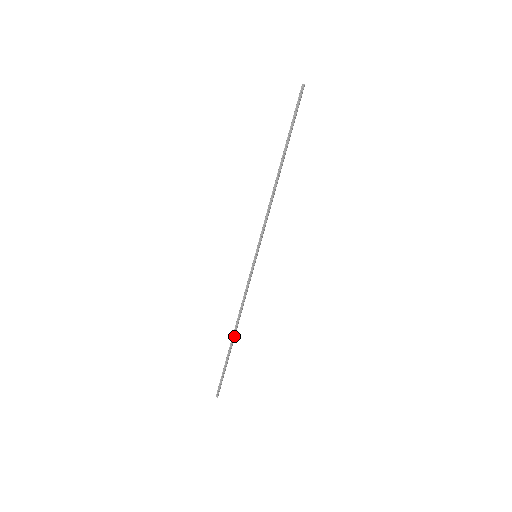
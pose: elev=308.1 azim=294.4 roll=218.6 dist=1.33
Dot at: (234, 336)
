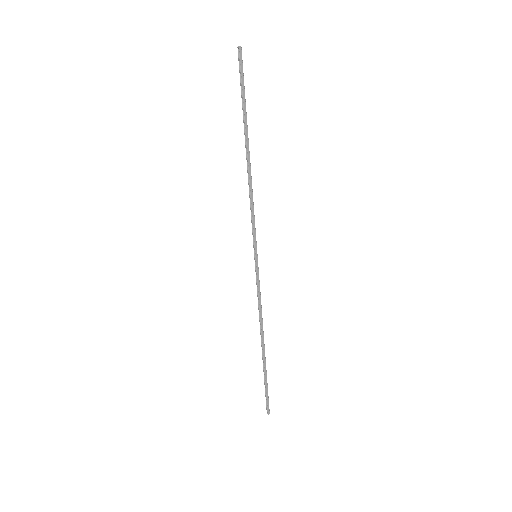
Dot at: (263, 347)
